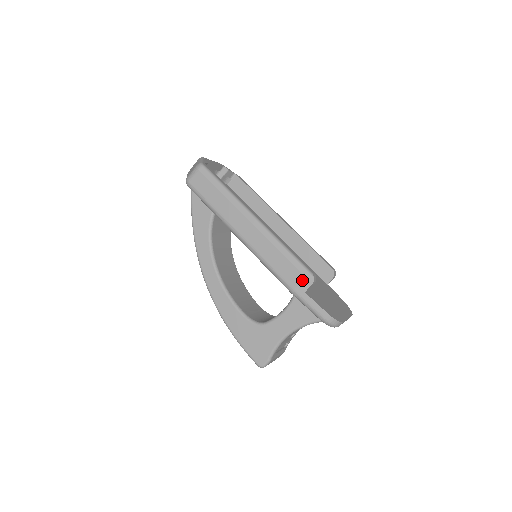
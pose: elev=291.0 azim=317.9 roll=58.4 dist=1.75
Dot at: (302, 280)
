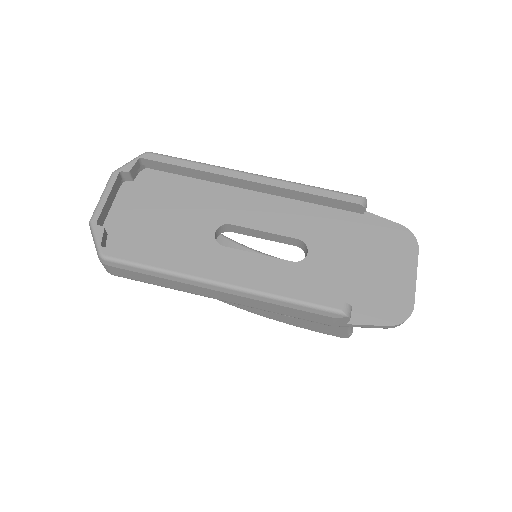
Dot at: (334, 320)
